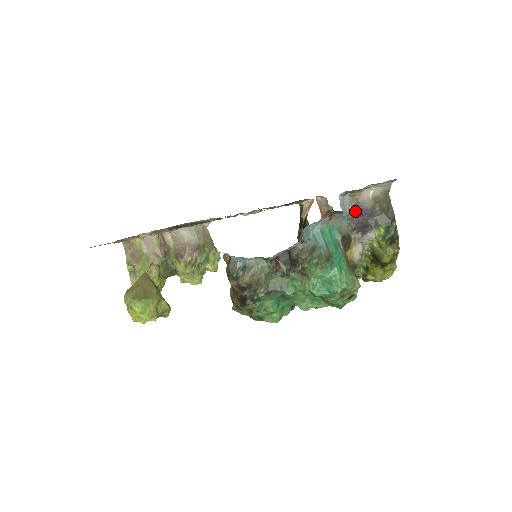
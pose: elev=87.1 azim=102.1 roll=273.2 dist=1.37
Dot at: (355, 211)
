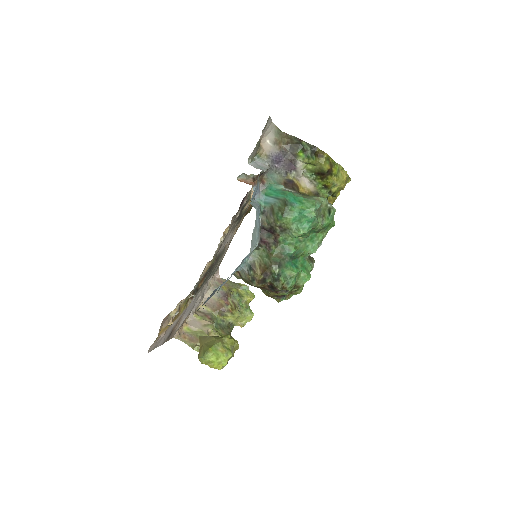
Dot at: (273, 163)
